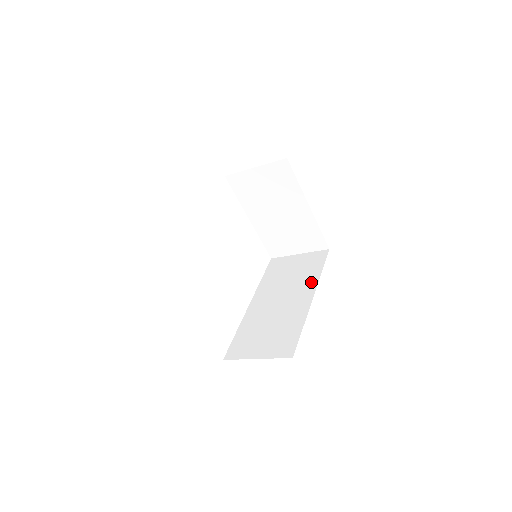
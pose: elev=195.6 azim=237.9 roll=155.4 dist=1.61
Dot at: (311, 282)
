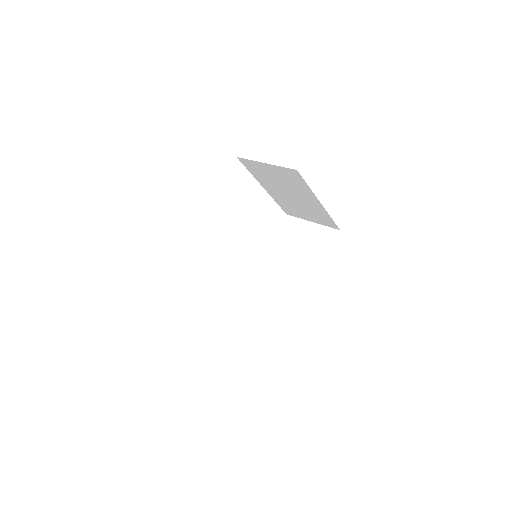
Dot at: (311, 270)
